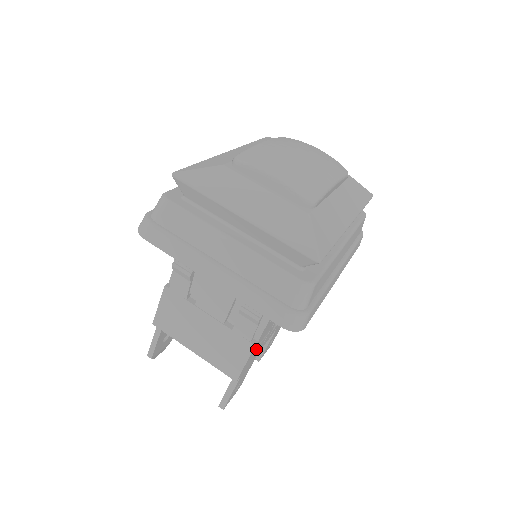
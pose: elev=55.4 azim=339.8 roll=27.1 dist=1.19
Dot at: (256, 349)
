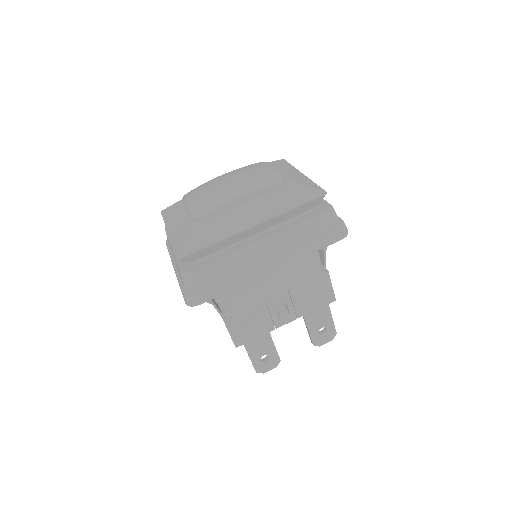
Dot at: (245, 325)
